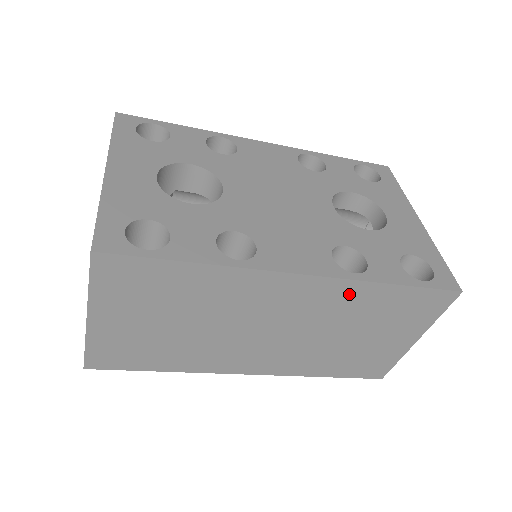
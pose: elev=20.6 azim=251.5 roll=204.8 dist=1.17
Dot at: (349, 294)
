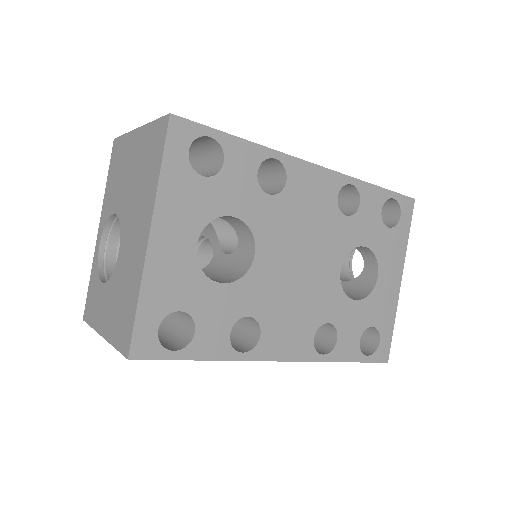
Dot at: occluded
